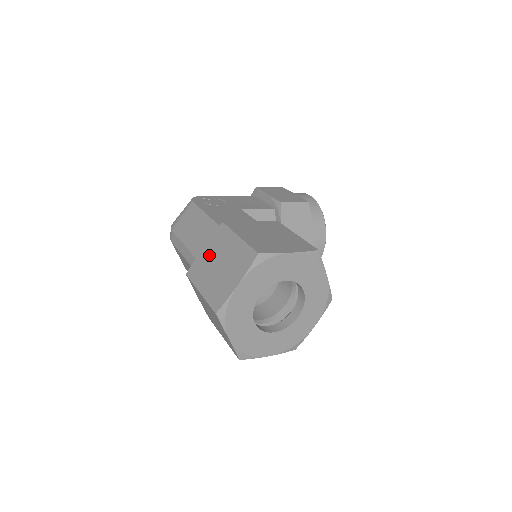
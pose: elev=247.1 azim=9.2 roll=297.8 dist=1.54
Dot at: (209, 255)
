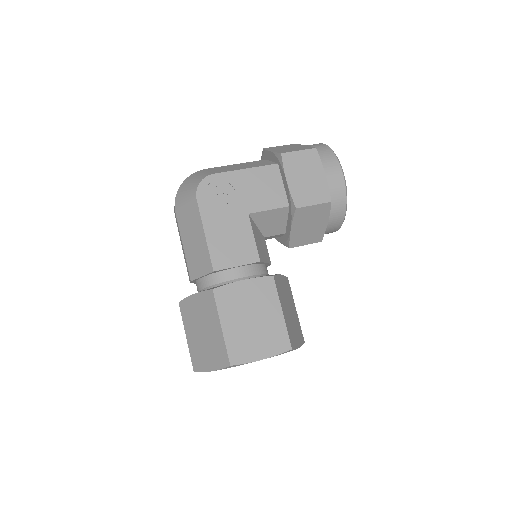
Dot at: (197, 311)
